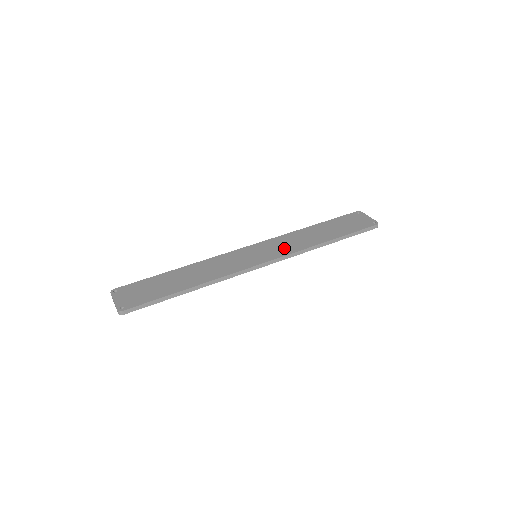
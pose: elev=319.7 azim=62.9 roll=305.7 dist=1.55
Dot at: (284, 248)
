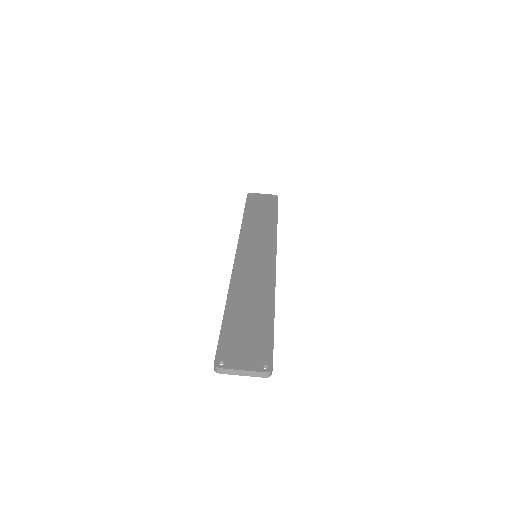
Dot at: (264, 239)
